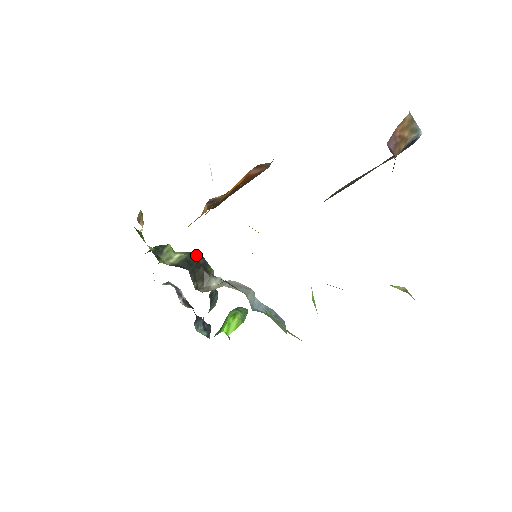
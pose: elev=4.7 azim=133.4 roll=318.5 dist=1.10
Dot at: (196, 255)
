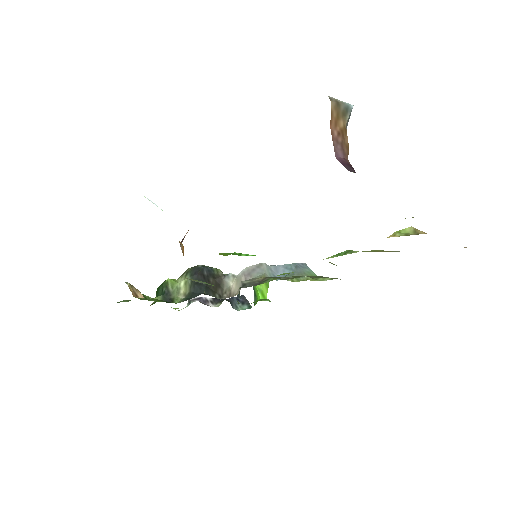
Dot at: (197, 271)
